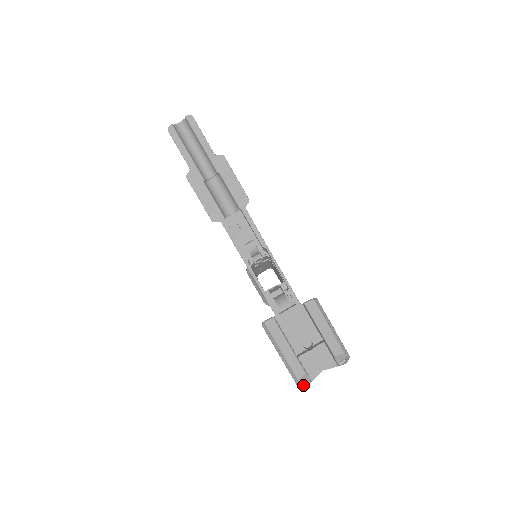
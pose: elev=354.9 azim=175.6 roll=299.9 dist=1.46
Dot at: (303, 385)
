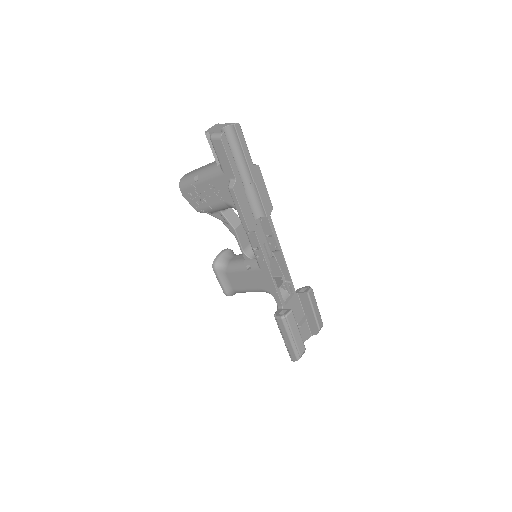
Dot at: occluded
